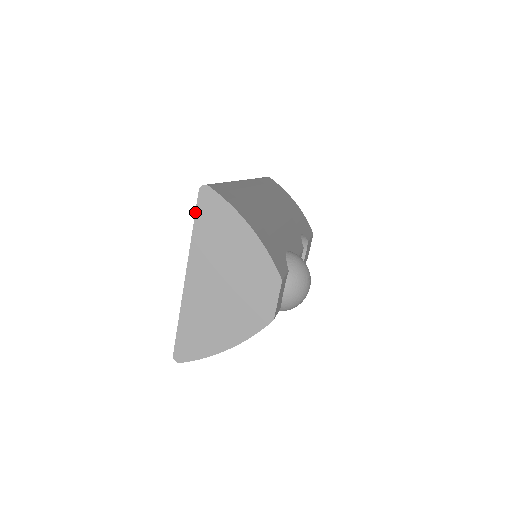
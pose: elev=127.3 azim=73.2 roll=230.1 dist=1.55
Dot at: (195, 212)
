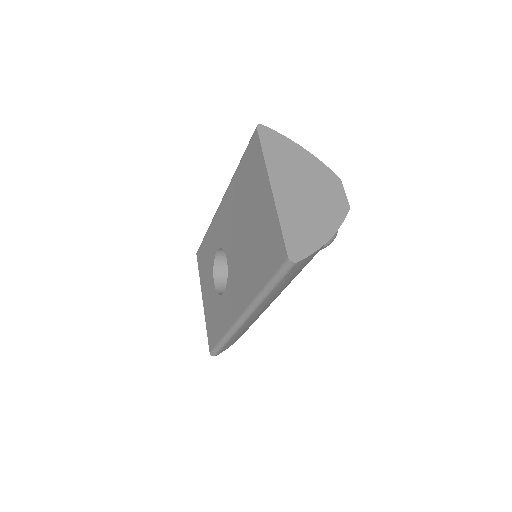
Dot at: (260, 141)
